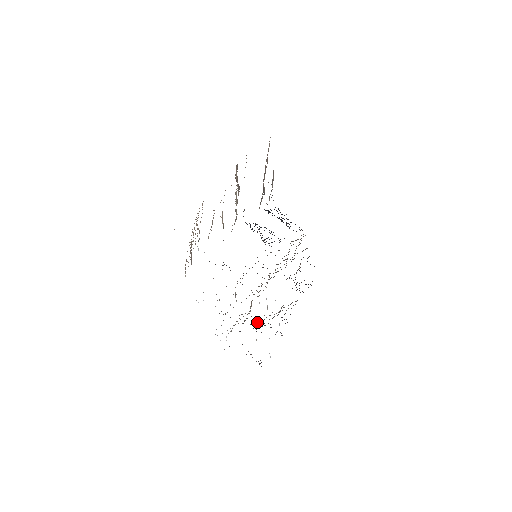
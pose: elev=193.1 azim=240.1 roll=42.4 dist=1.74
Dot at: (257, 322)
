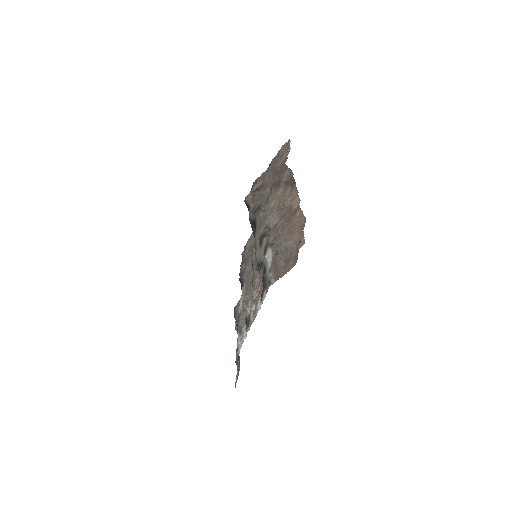
Dot at: (237, 321)
